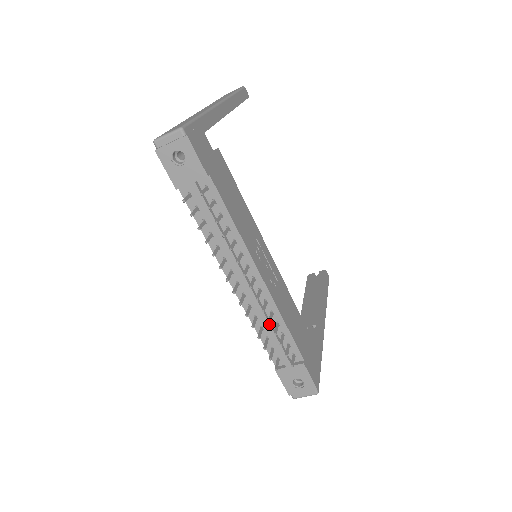
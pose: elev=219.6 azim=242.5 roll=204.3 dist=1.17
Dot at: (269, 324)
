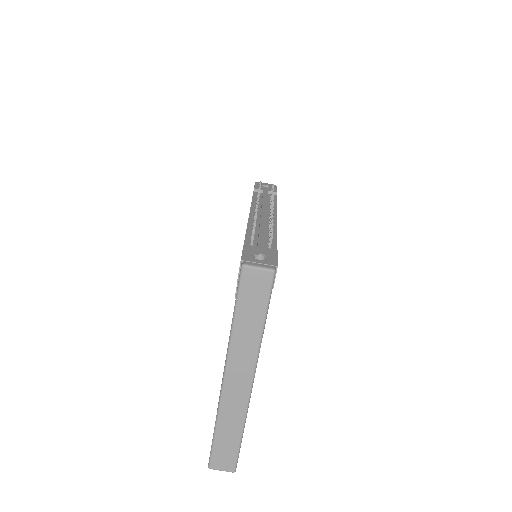
Dot at: (264, 228)
